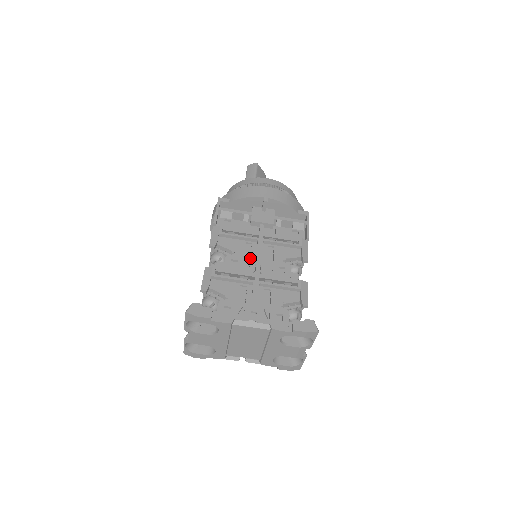
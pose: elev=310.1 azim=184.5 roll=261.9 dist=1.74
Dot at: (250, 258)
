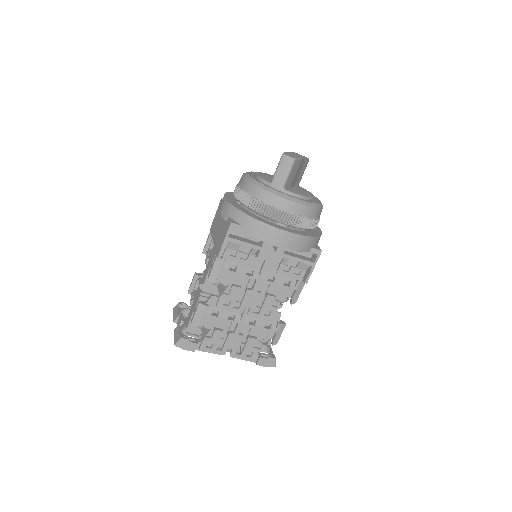
Dot at: (243, 300)
